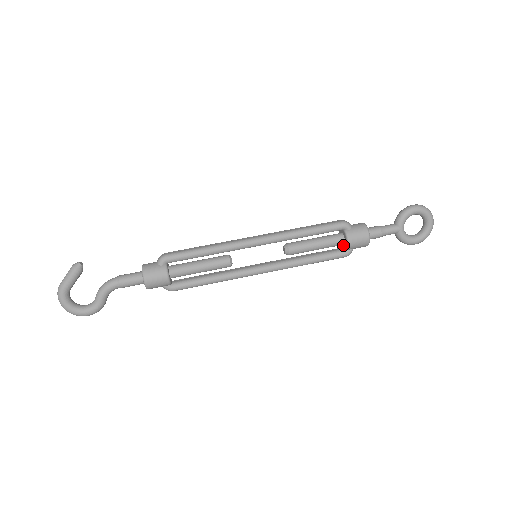
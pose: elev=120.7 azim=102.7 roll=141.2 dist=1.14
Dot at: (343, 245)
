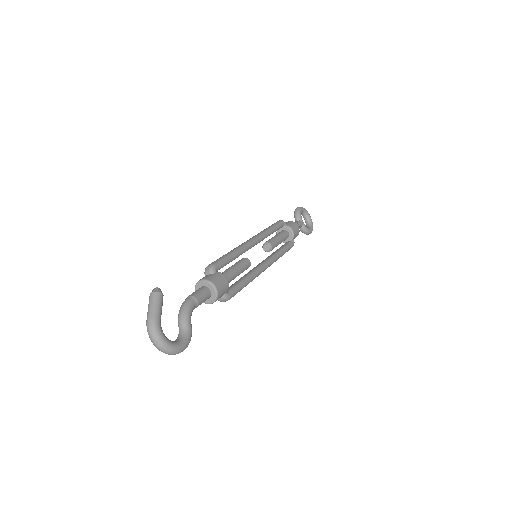
Dot at: (287, 239)
